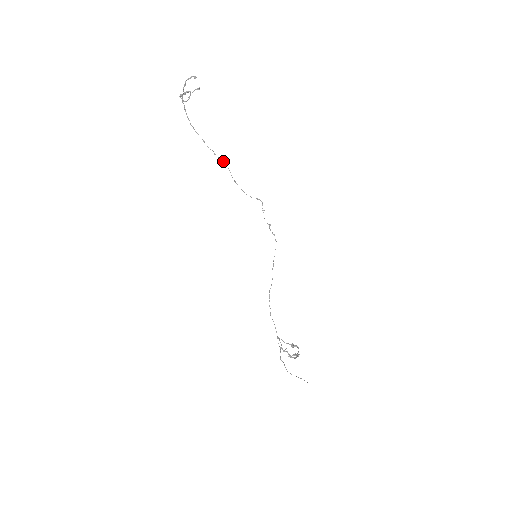
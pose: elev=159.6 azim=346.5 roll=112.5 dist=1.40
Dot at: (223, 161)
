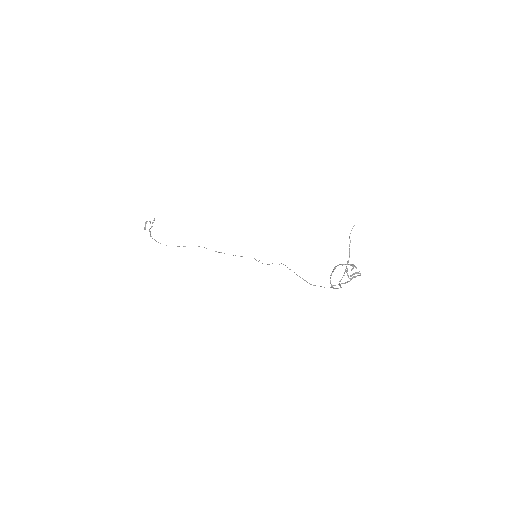
Dot at: (198, 246)
